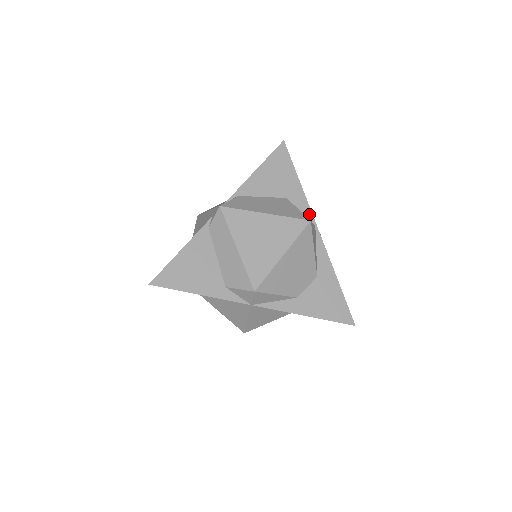
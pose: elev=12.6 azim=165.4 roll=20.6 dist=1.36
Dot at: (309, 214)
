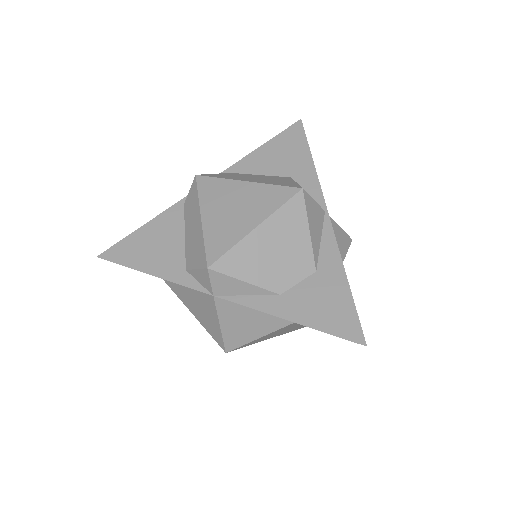
Dot at: (319, 196)
